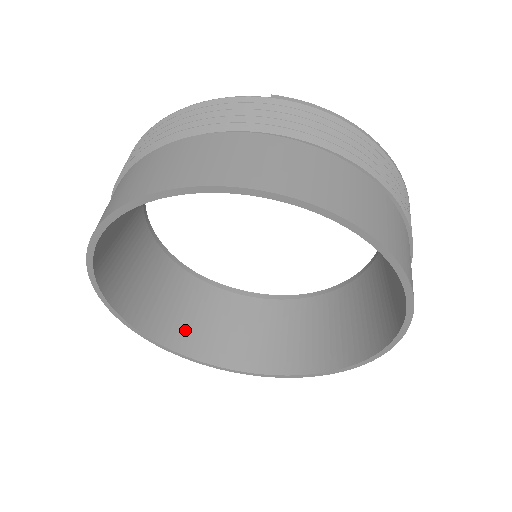
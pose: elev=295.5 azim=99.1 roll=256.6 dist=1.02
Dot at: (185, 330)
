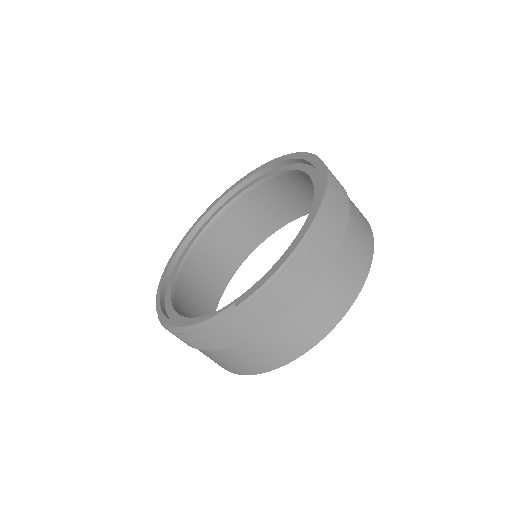
Dot at: (231, 256)
